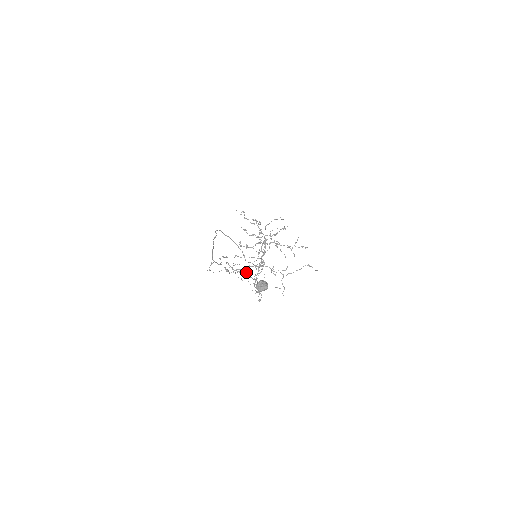
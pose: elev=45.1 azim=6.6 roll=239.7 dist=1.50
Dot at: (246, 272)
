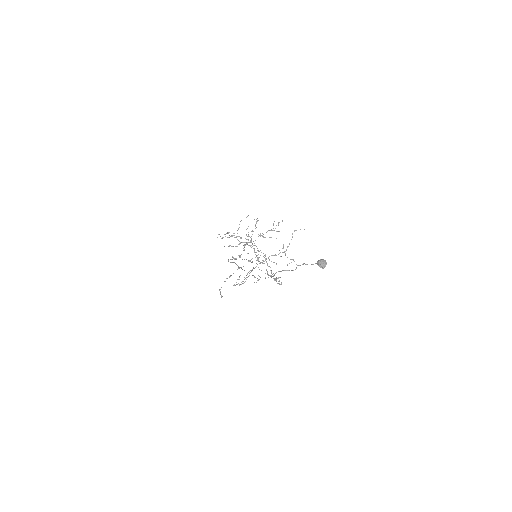
Dot at: occluded
